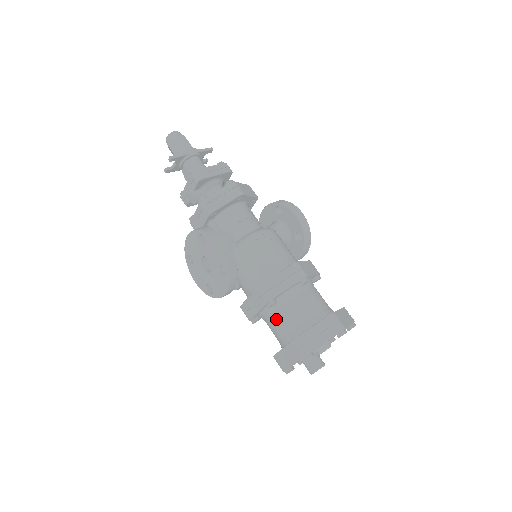
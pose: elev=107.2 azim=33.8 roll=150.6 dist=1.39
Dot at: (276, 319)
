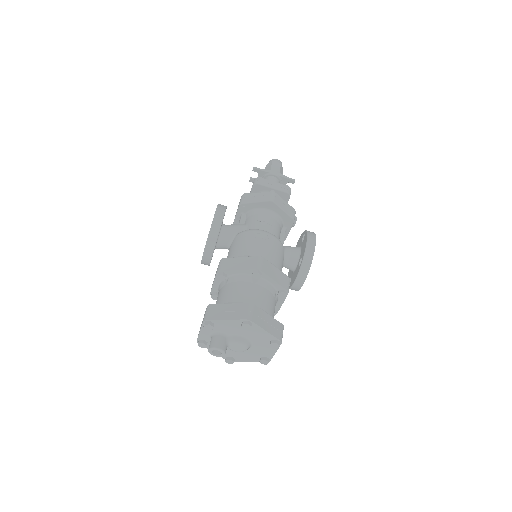
Dot at: (219, 294)
